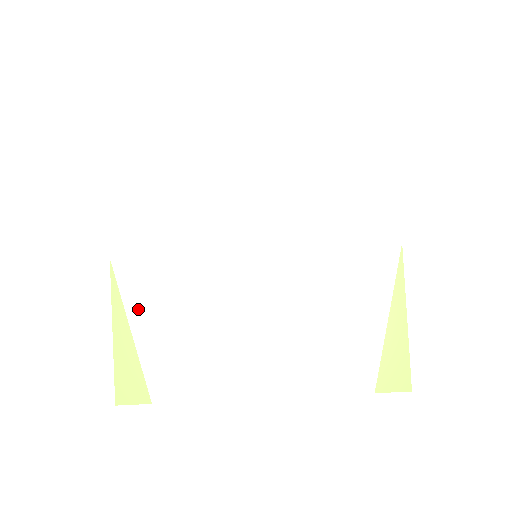
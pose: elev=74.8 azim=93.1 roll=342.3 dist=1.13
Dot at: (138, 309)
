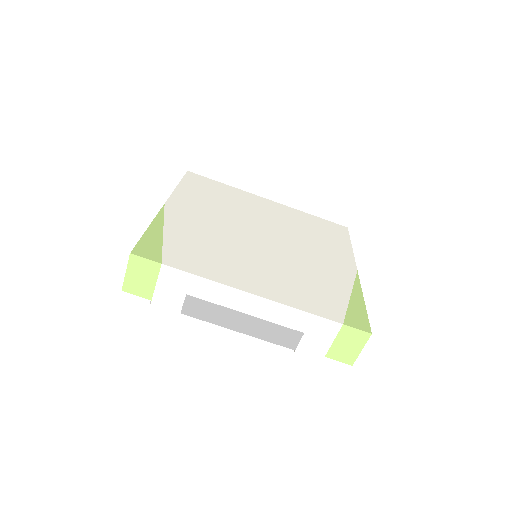
Dot at: (174, 225)
